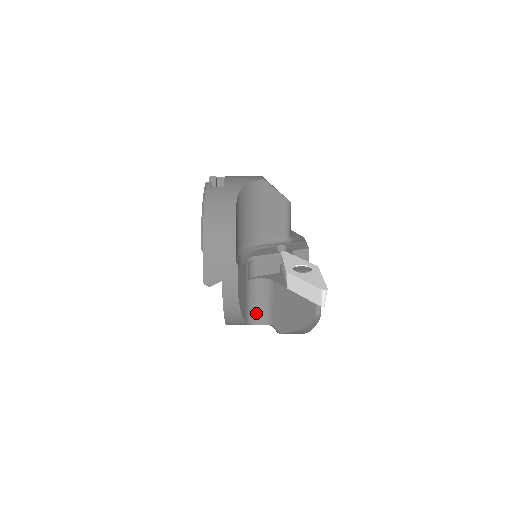
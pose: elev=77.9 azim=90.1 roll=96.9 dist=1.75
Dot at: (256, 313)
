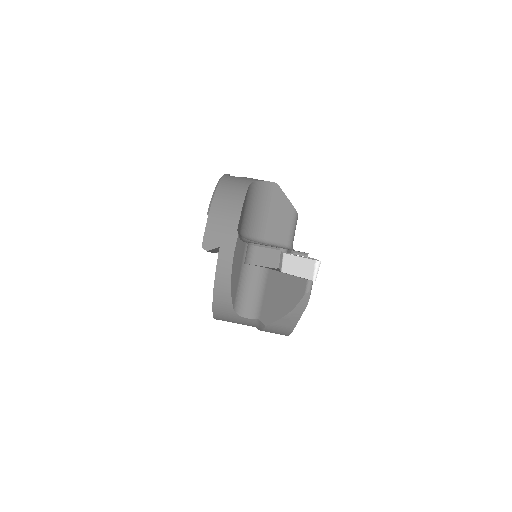
Dot at: (245, 304)
